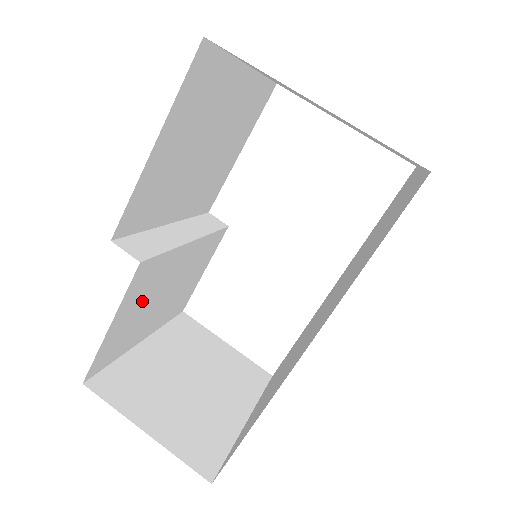
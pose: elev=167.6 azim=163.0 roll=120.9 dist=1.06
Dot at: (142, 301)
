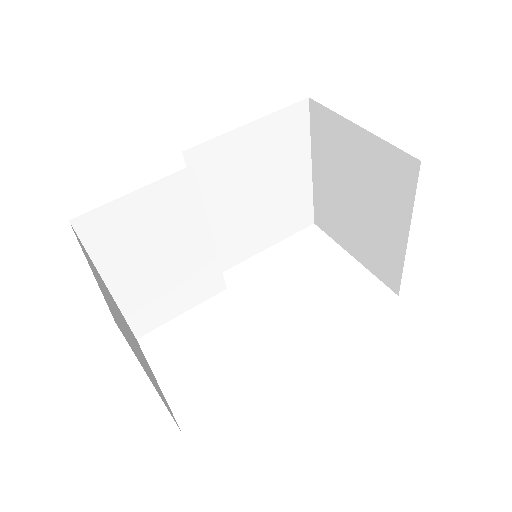
Dot at: (156, 220)
